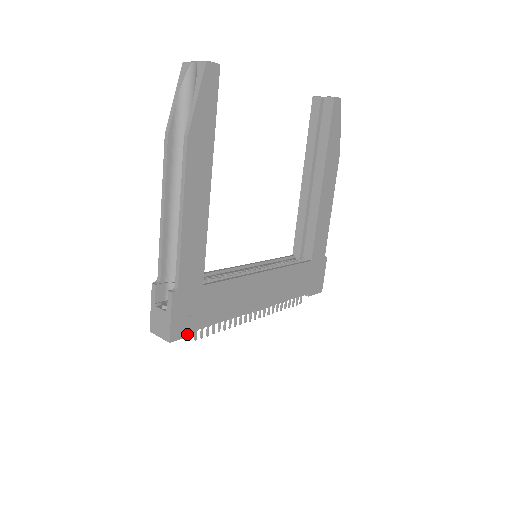
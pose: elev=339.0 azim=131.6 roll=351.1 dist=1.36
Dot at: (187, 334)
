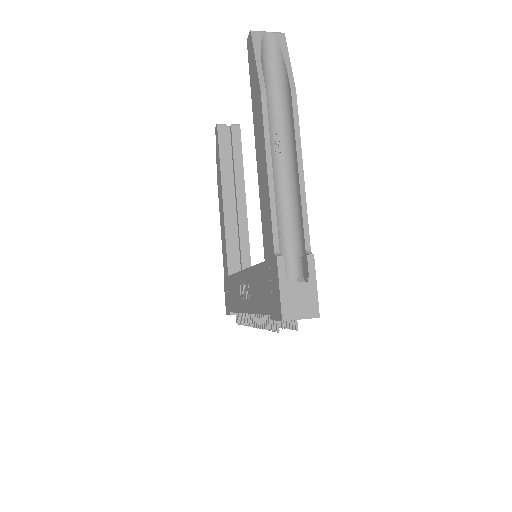
Dot at: occluded
